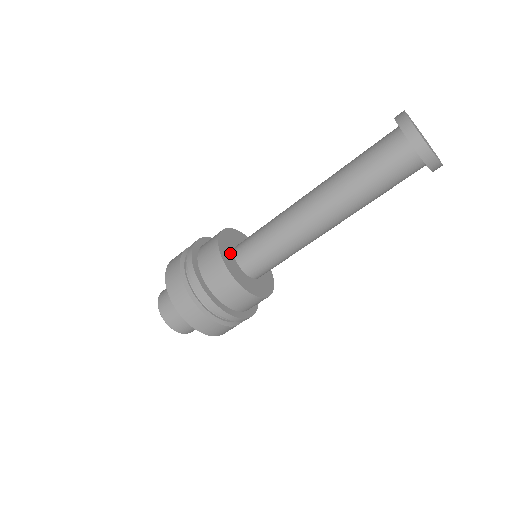
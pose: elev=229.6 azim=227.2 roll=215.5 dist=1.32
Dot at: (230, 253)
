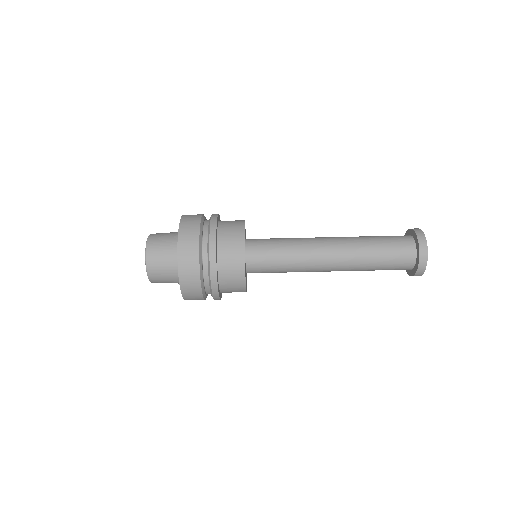
Dot at: occluded
